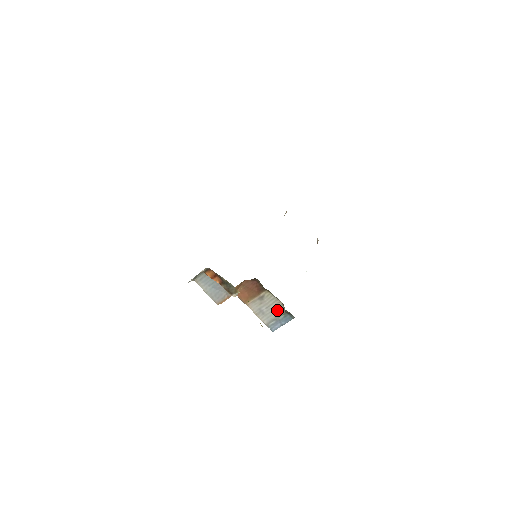
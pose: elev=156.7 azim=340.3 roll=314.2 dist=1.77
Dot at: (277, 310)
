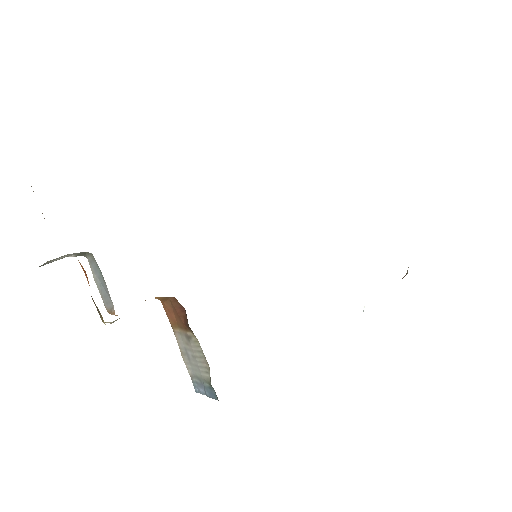
Dot at: (203, 370)
